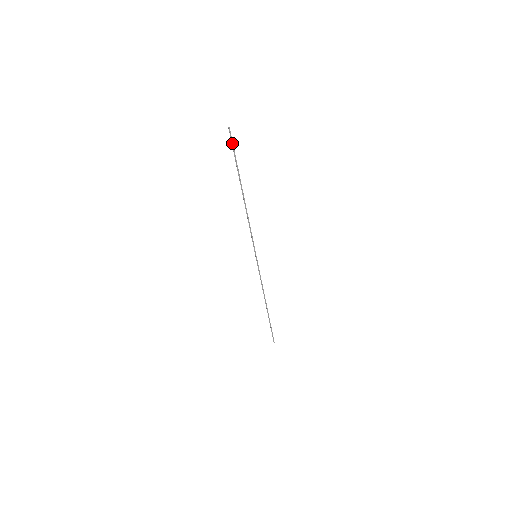
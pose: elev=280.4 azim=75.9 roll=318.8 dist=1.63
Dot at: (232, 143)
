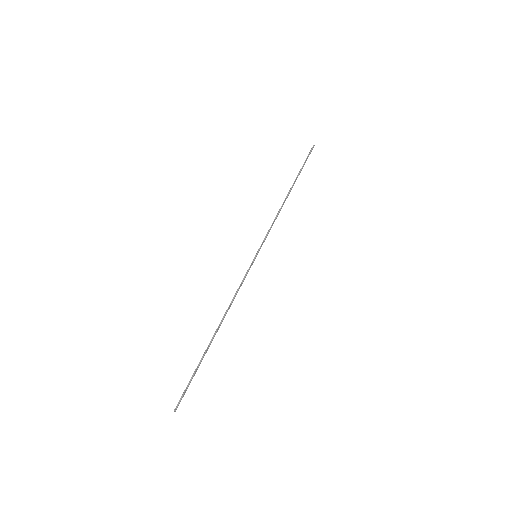
Dot at: occluded
